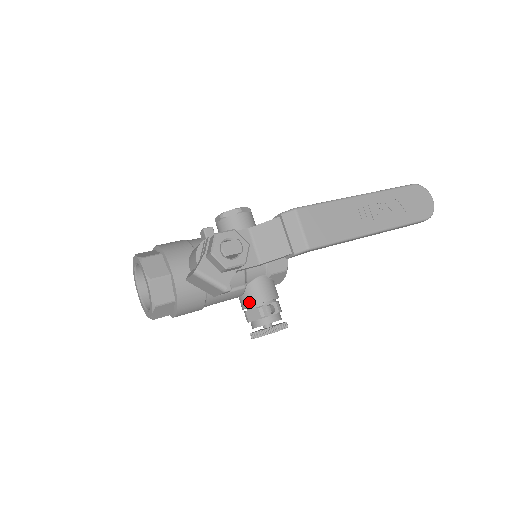
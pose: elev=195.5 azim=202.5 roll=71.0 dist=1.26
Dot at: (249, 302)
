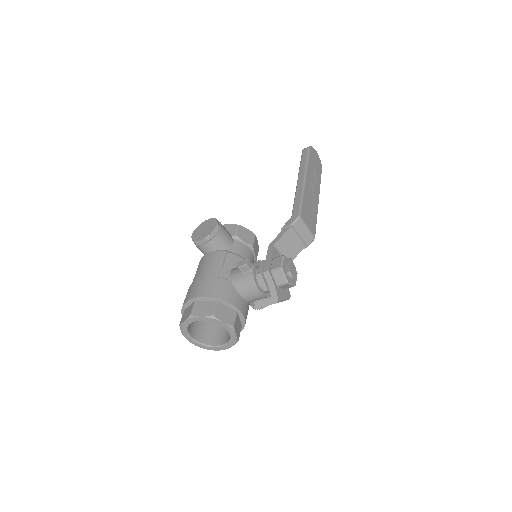
Dot at: occluded
